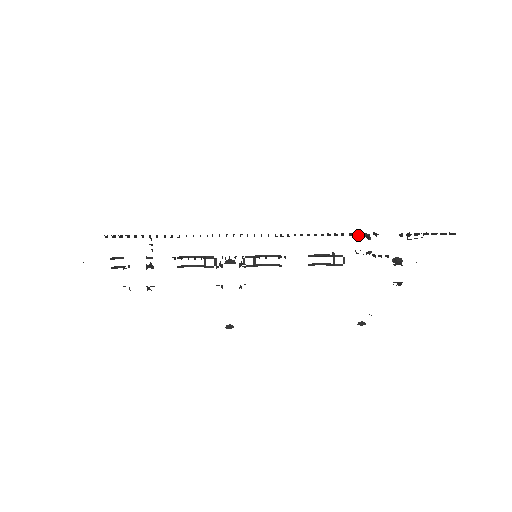
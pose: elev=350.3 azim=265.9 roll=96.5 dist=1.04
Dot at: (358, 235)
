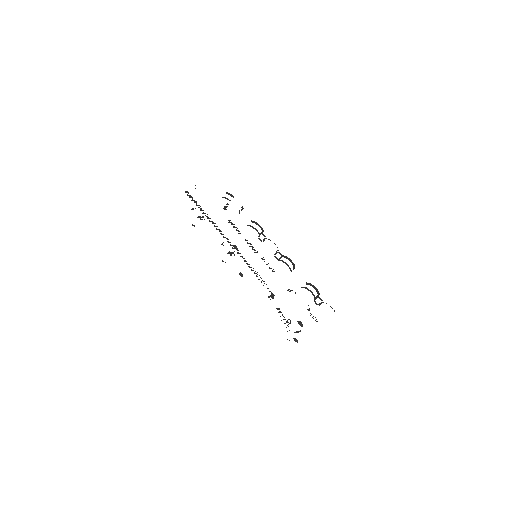
Dot at: occluded
